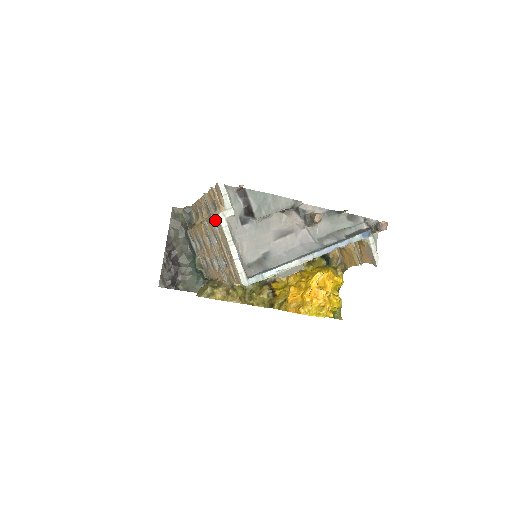
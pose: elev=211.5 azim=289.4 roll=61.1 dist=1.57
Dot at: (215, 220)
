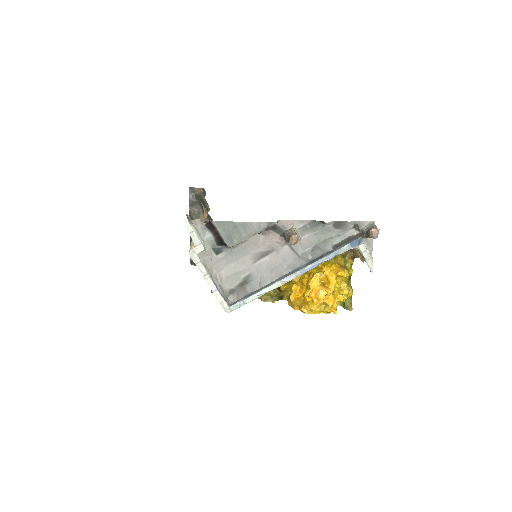
Dot at: occluded
